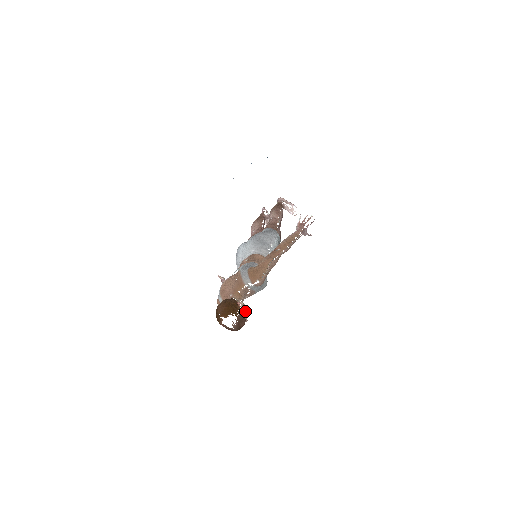
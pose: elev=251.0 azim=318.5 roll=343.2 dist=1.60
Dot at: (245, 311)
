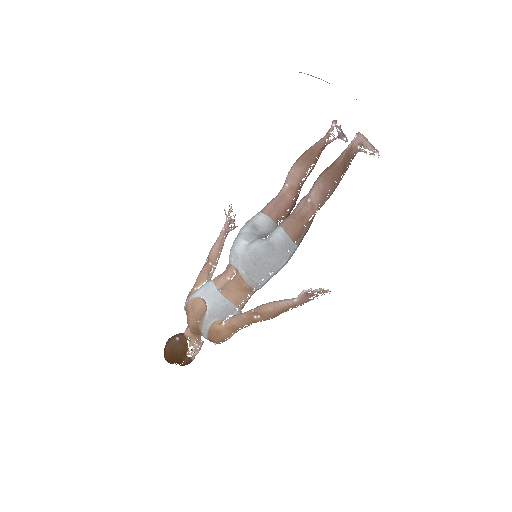
Dot at: (195, 355)
